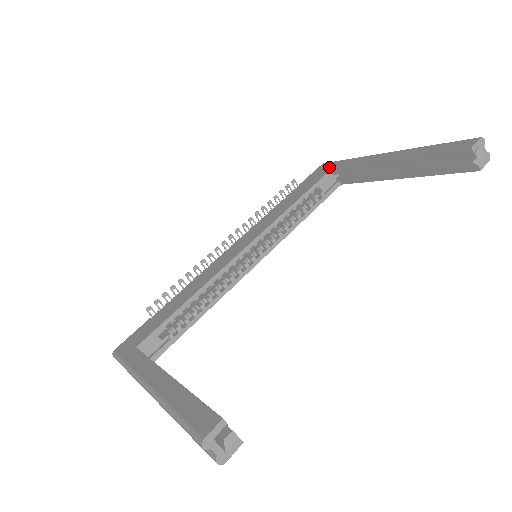
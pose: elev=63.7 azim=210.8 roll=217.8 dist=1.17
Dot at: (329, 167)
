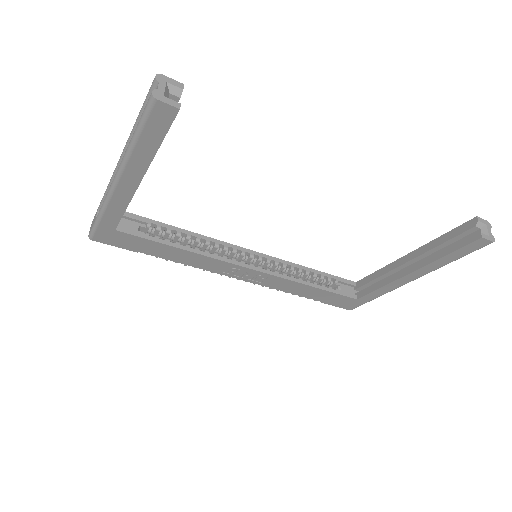
Dot at: occluded
